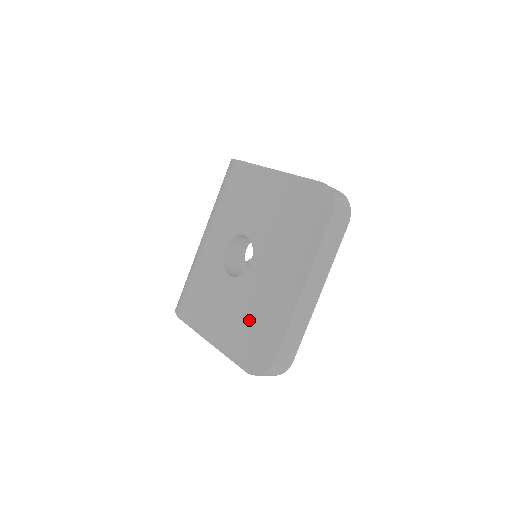
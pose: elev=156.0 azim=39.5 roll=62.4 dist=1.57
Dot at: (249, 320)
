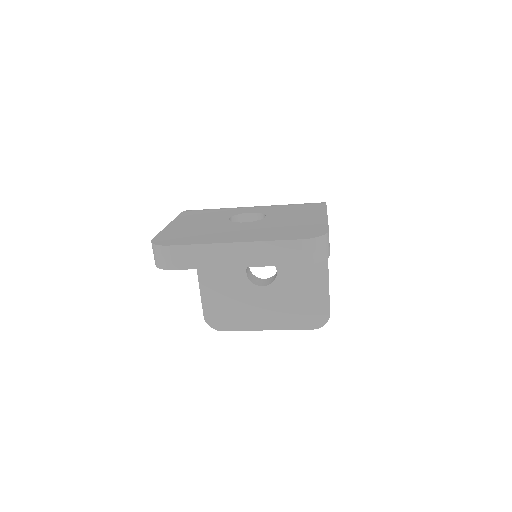
Dot at: (197, 231)
